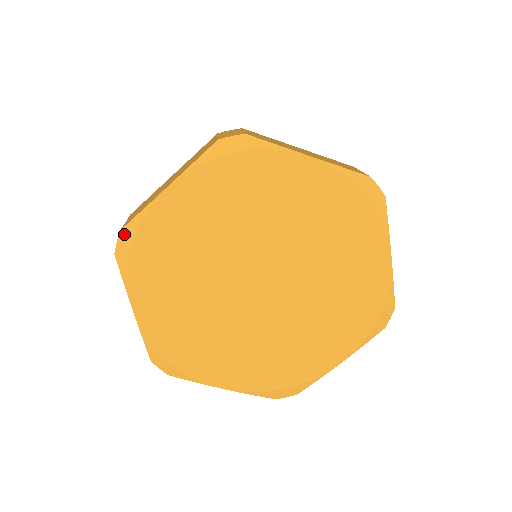
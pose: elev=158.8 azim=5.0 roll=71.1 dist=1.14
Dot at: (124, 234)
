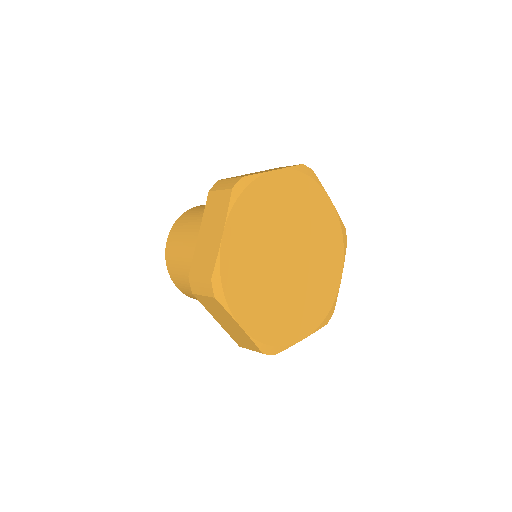
Dot at: (243, 180)
